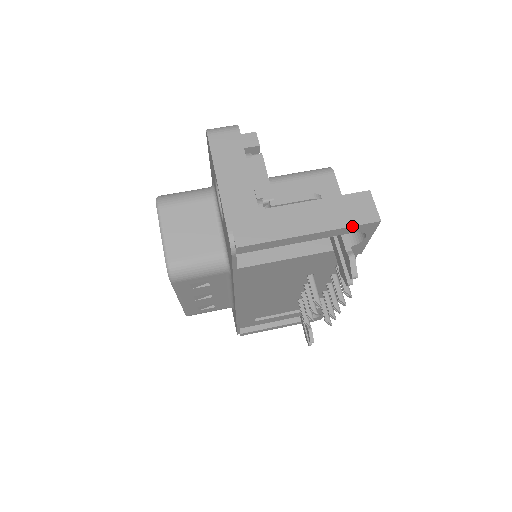
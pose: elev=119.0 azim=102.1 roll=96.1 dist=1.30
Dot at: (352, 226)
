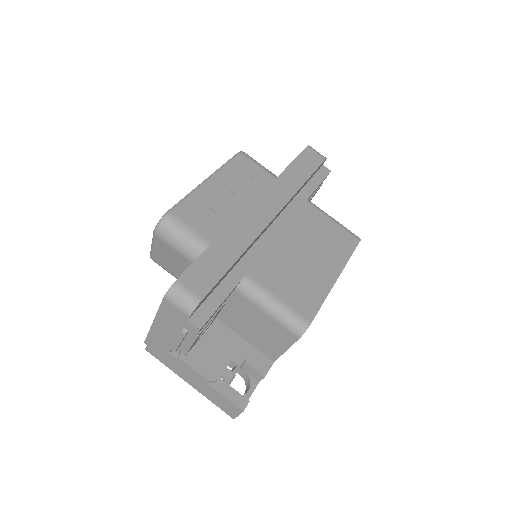
Dot at: occluded
